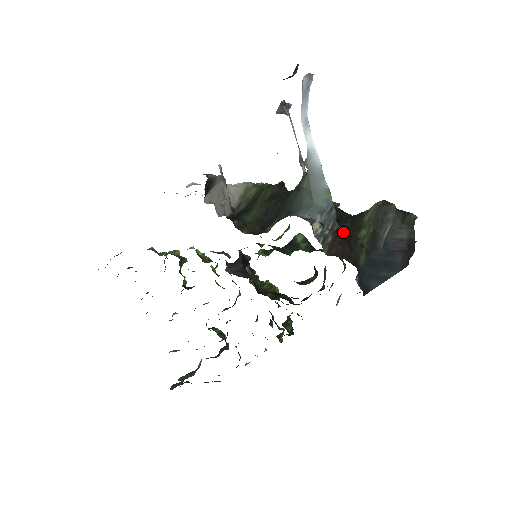
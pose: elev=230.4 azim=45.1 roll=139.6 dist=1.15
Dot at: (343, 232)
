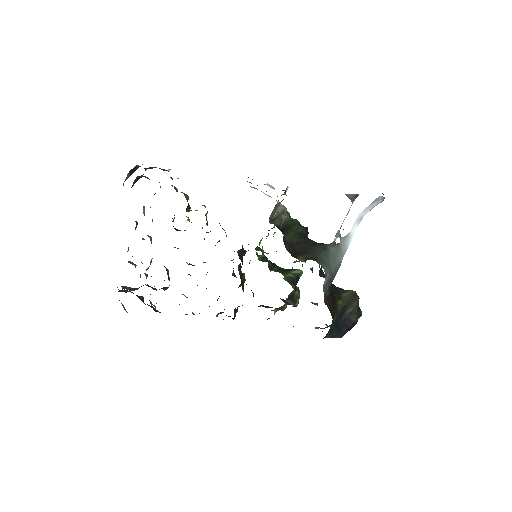
Dot at: (331, 293)
